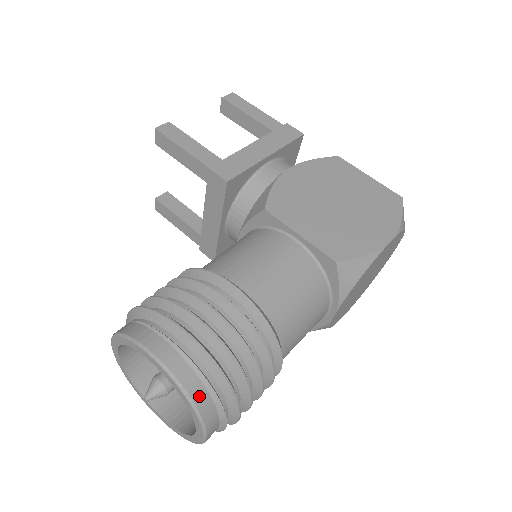
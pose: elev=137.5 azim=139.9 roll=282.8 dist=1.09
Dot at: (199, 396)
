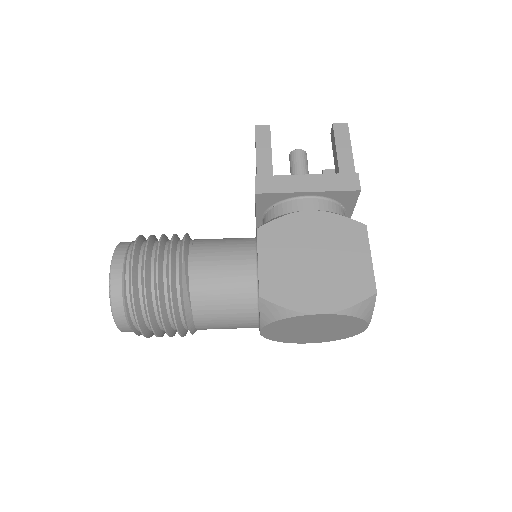
Dot at: (117, 304)
